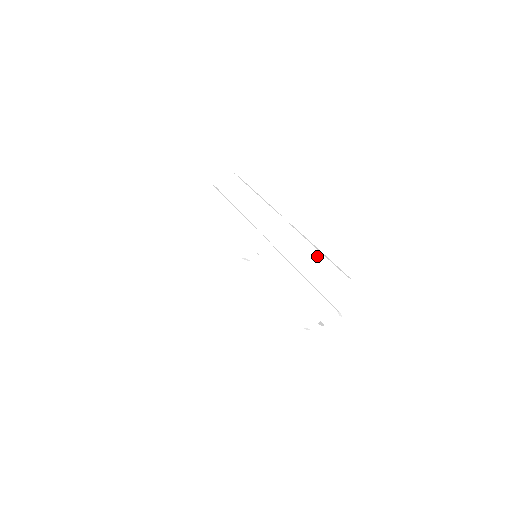
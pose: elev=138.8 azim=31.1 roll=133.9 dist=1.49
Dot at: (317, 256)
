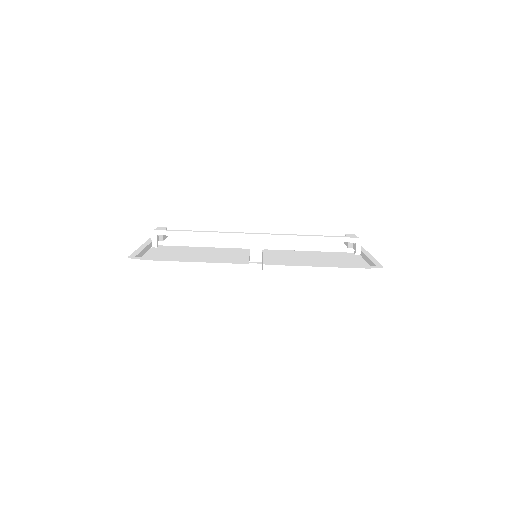
Dot at: (325, 276)
